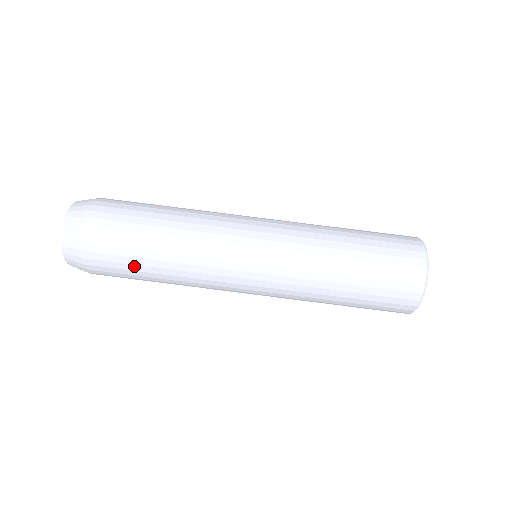
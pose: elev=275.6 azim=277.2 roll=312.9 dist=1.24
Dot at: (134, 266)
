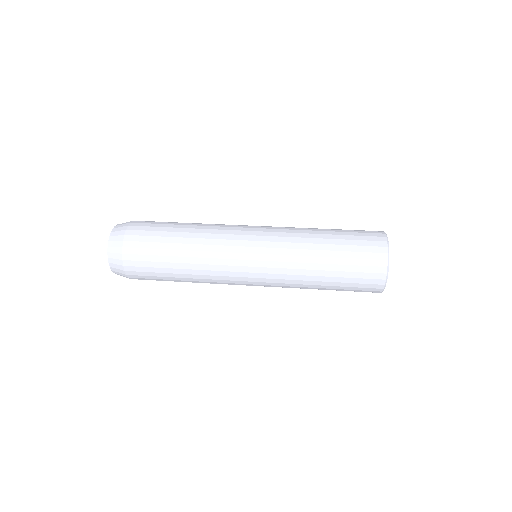
Dot at: (163, 238)
